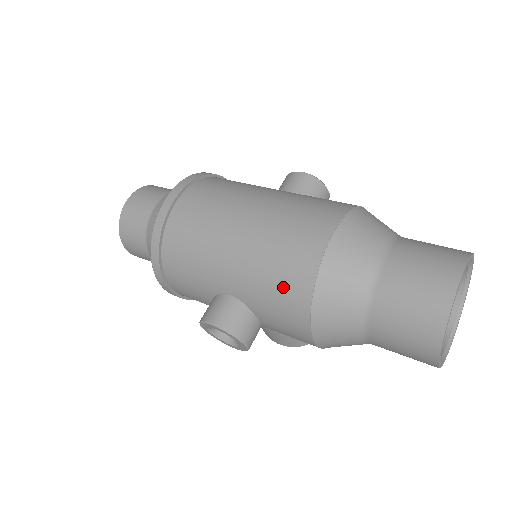
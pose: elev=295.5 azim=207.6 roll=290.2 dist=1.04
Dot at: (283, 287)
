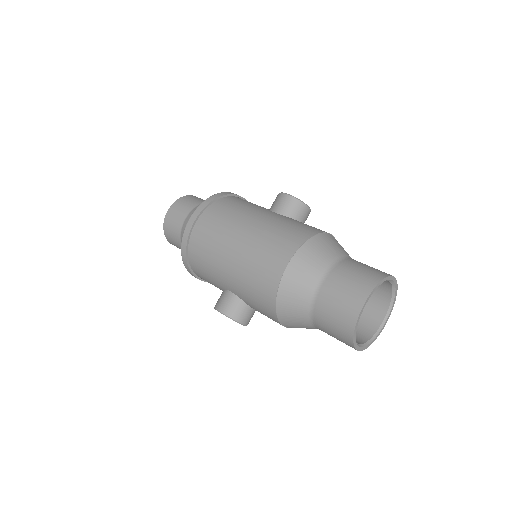
Dot at: (259, 295)
